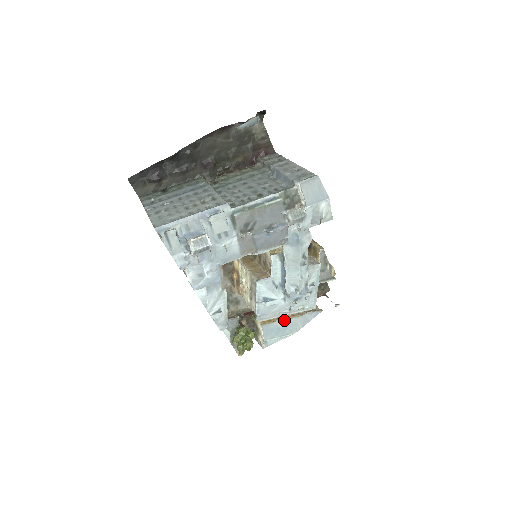
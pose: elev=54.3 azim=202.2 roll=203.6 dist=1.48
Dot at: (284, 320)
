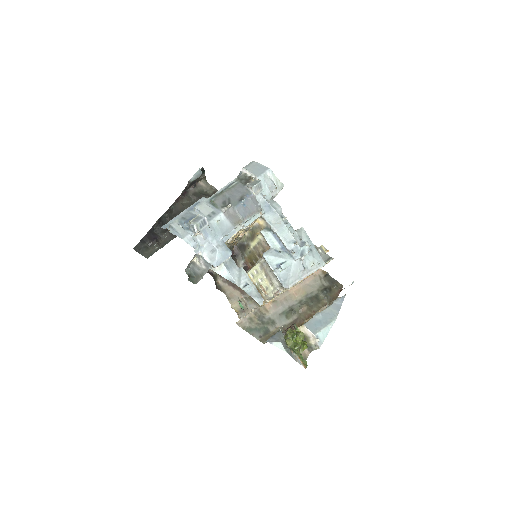
Dot at: (319, 313)
